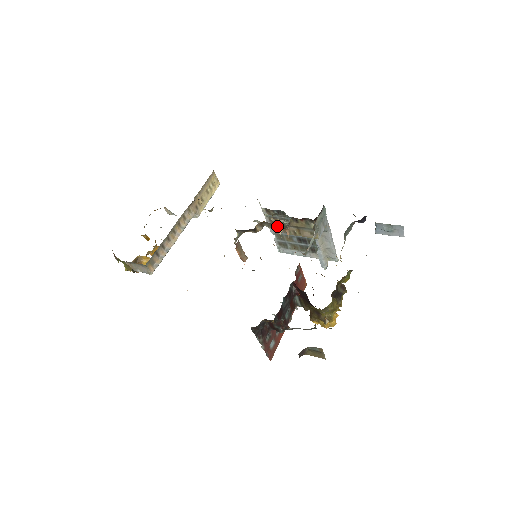
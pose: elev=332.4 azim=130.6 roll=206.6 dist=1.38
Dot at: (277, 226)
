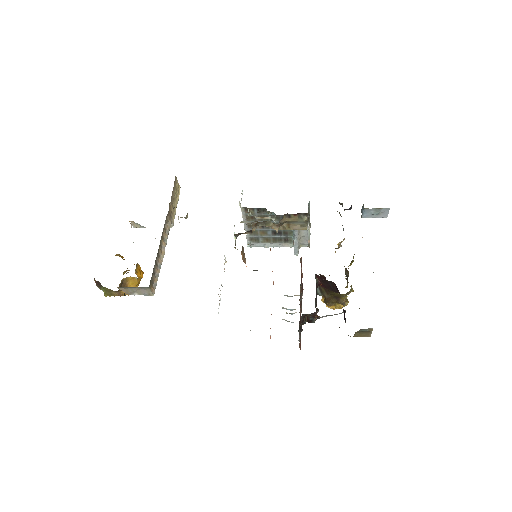
Dot at: (271, 224)
